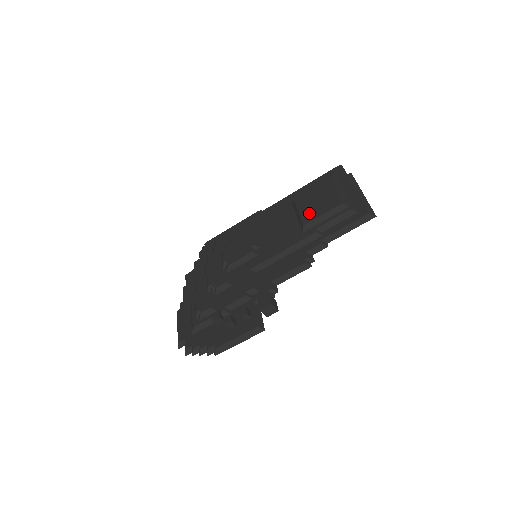
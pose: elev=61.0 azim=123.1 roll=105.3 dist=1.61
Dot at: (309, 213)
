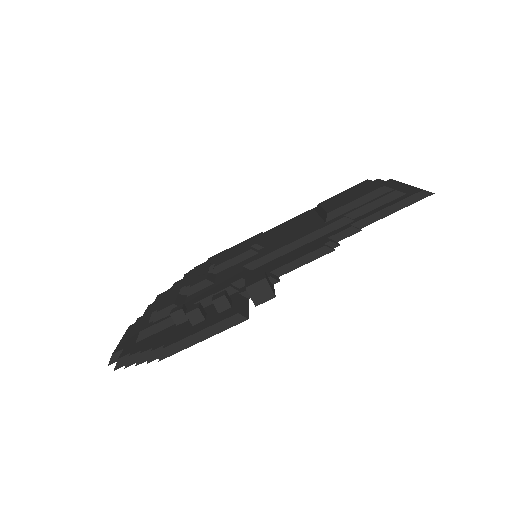
Dot at: (337, 204)
